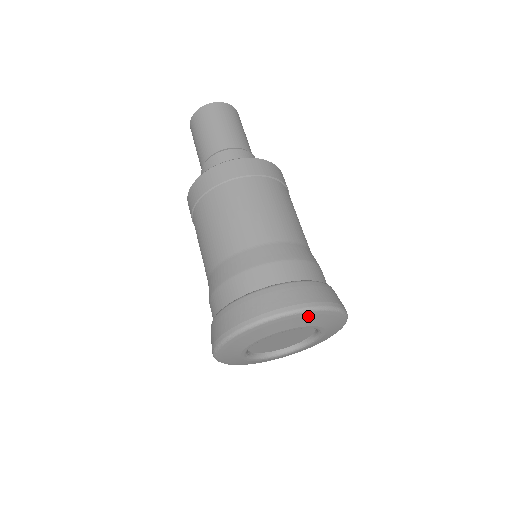
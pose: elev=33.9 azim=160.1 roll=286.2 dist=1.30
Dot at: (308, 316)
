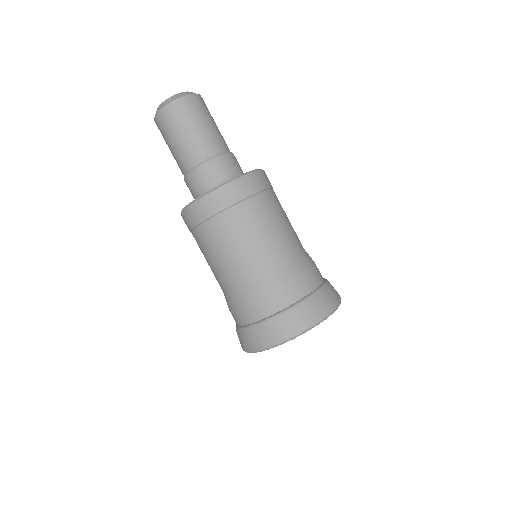
Dot at: occluded
